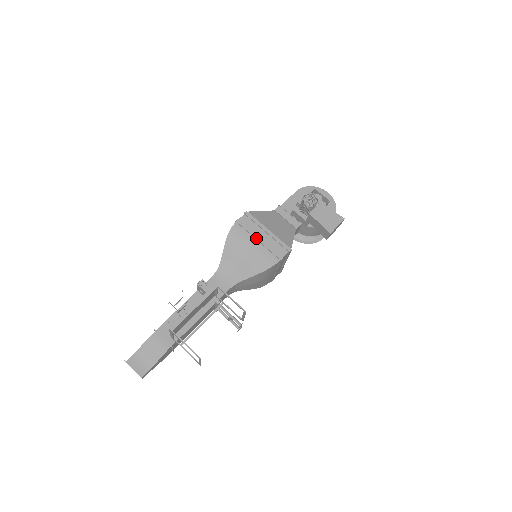
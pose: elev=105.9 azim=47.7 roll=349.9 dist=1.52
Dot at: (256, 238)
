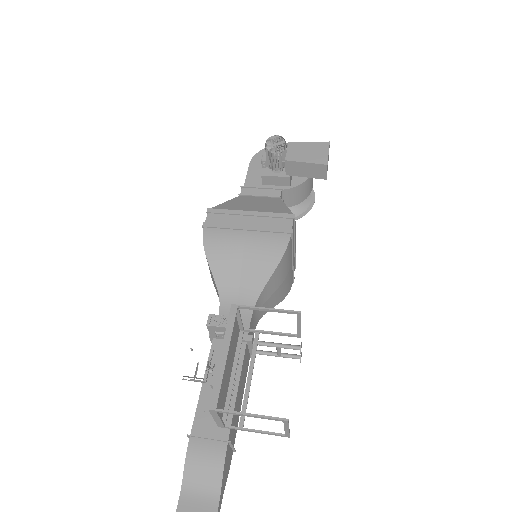
Dot at: (242, 229)
